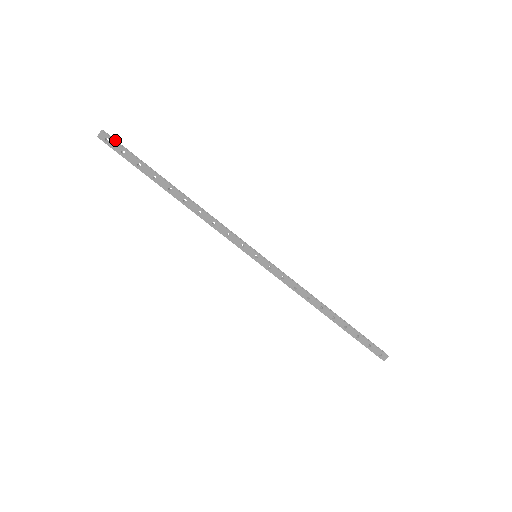
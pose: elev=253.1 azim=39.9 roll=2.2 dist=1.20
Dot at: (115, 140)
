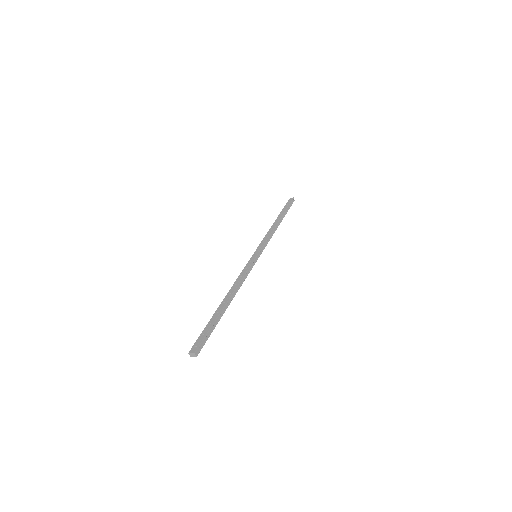
Dot at: (202, 344)
